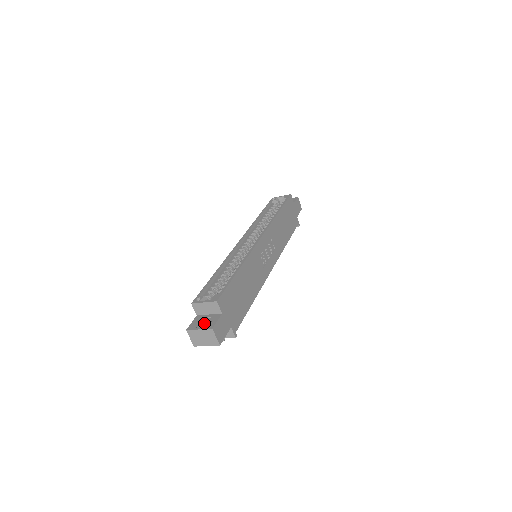
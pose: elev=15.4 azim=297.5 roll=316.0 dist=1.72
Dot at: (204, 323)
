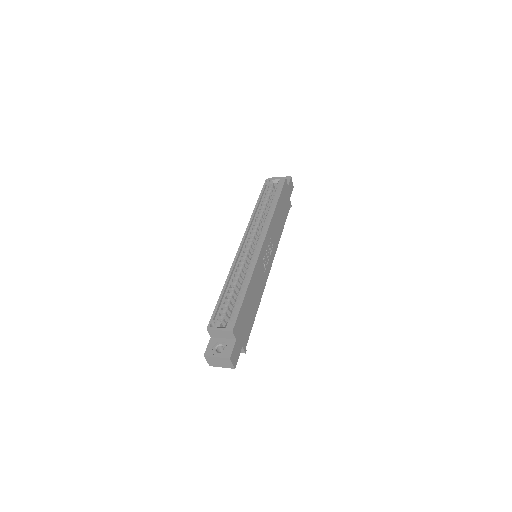
Dot at: (219, 347)
